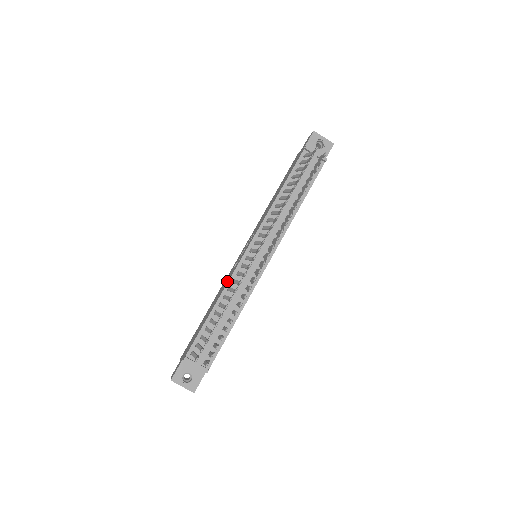
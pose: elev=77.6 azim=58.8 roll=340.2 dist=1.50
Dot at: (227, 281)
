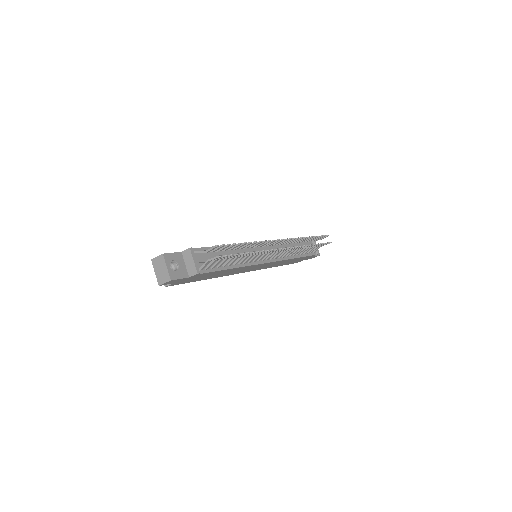
Dot at: occluded
